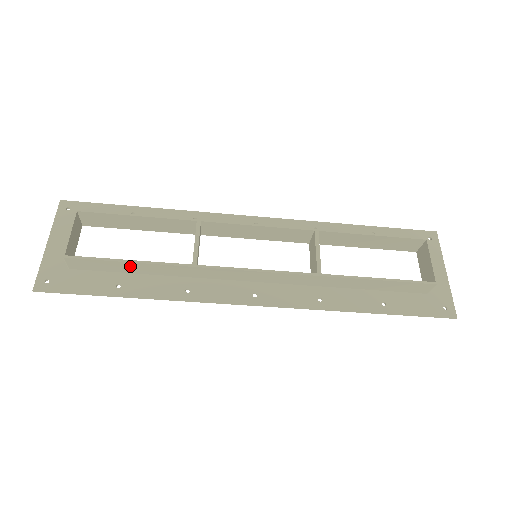
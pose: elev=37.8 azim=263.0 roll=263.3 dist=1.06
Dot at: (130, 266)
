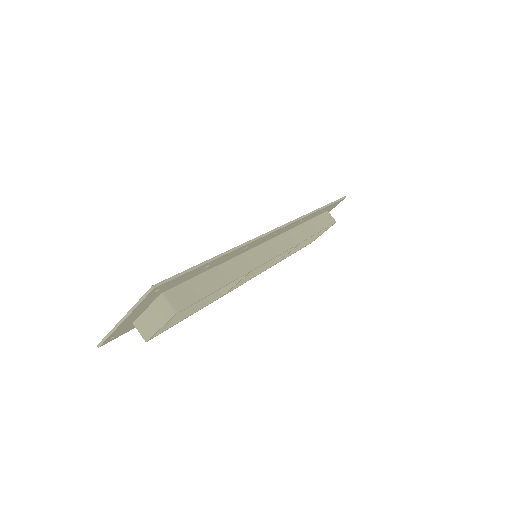
Dot at: (184, 311)
